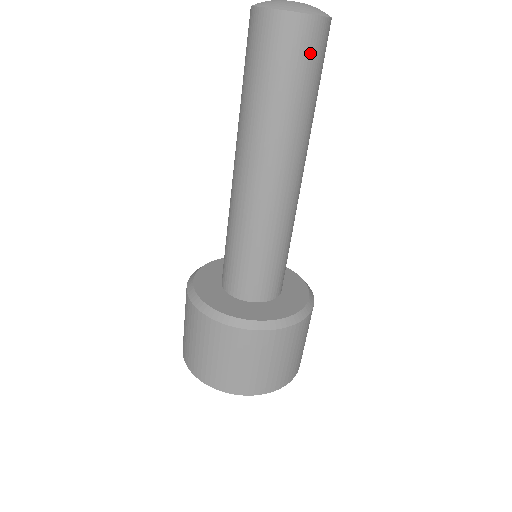
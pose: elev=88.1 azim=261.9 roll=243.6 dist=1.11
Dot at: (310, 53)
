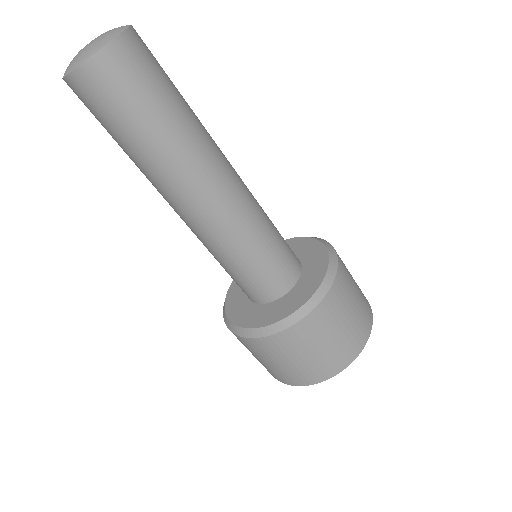
Dot at: (125, 83)
